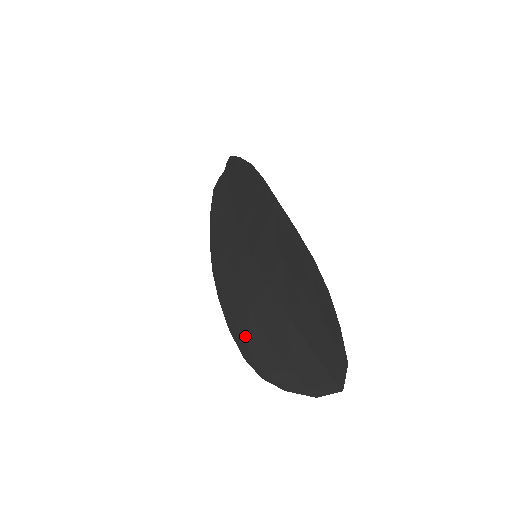
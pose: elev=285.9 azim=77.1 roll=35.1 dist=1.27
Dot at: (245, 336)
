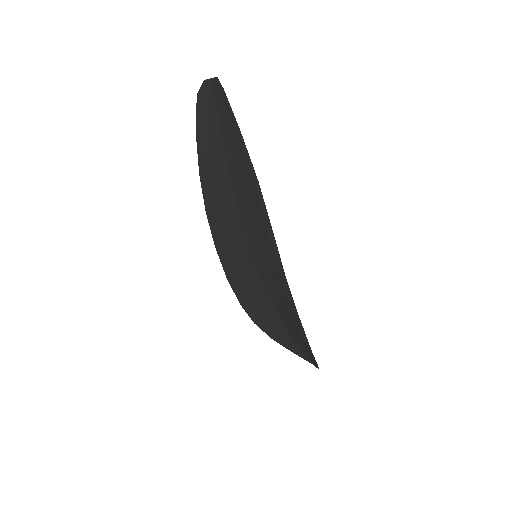
Dot at: (242, 296)
